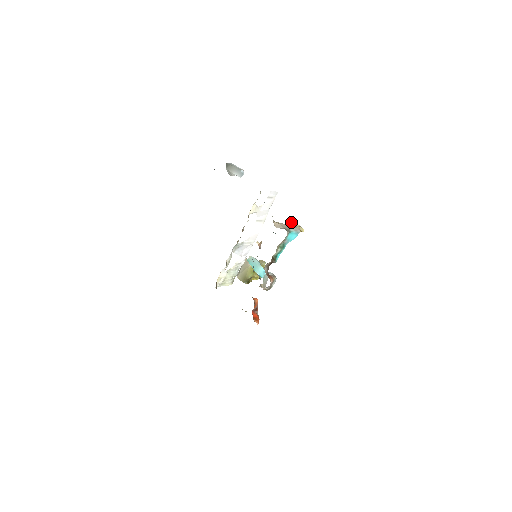
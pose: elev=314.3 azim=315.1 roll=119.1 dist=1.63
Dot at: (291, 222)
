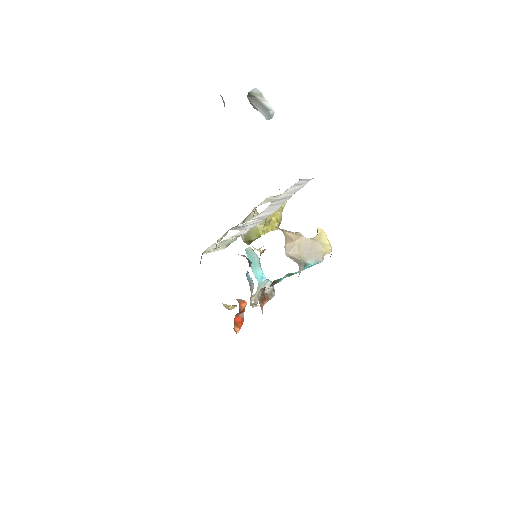
Dot at: (318, 228)
